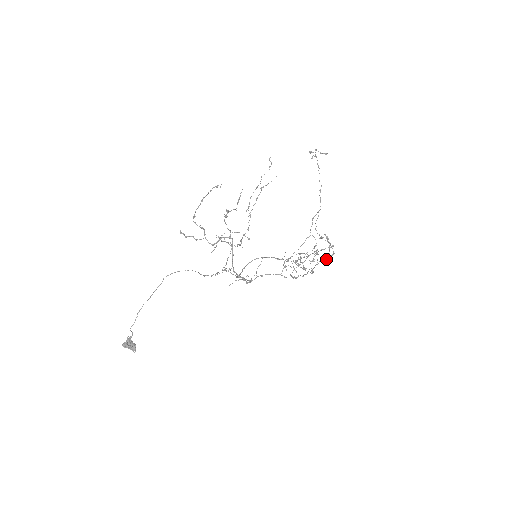
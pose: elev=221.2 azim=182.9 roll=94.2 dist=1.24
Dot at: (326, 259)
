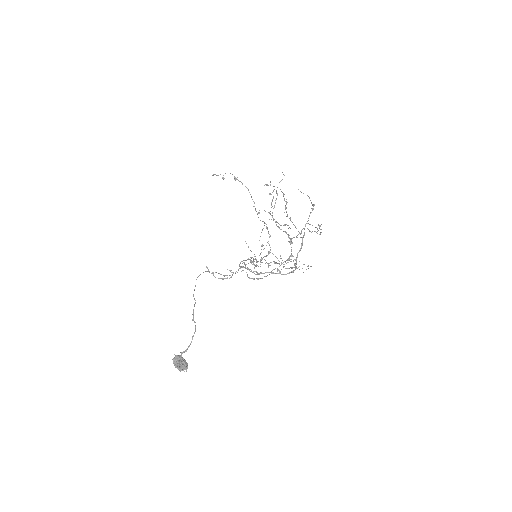
Dot at: occluded
